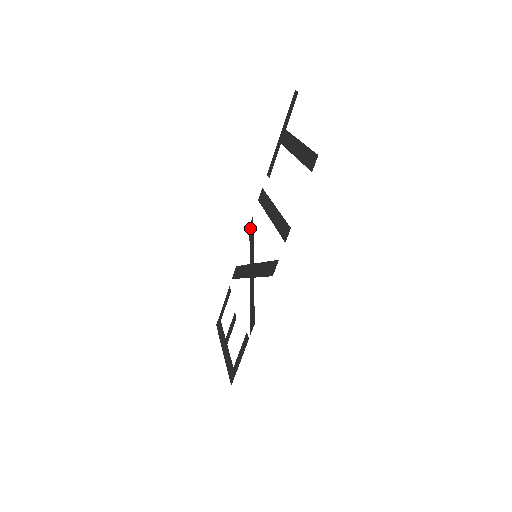
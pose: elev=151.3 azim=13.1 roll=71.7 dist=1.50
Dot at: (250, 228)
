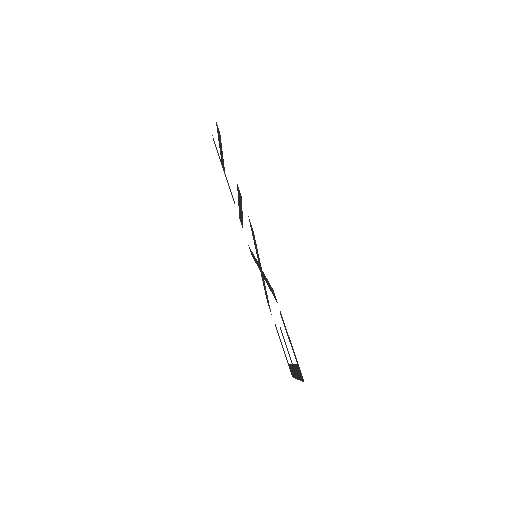
Dot at: occluded
